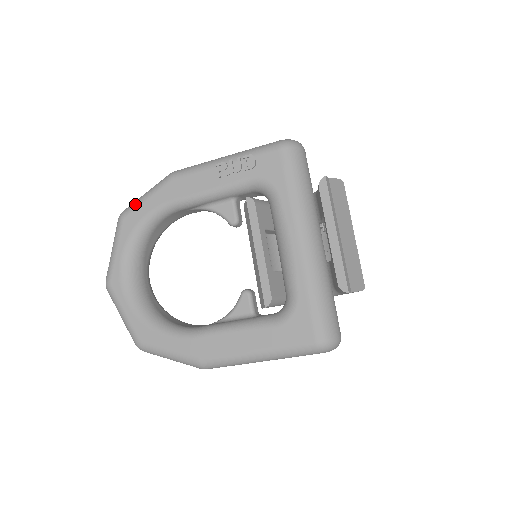
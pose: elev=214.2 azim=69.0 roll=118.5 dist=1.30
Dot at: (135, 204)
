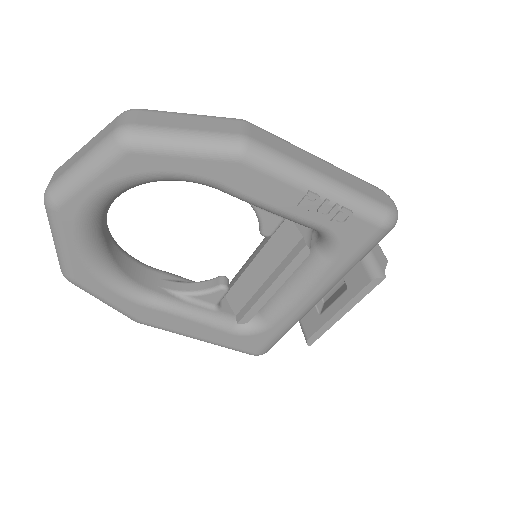
Dot at: (161, 147)
